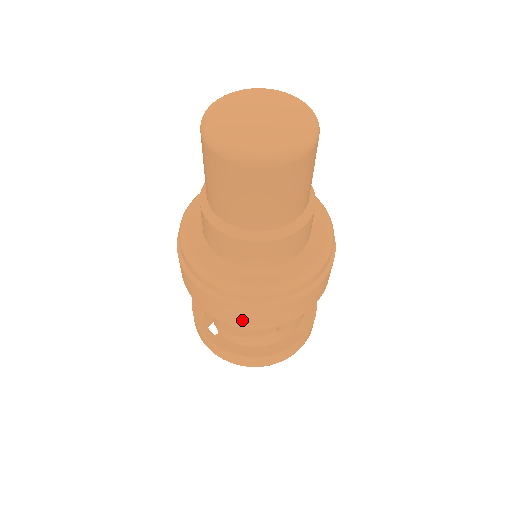
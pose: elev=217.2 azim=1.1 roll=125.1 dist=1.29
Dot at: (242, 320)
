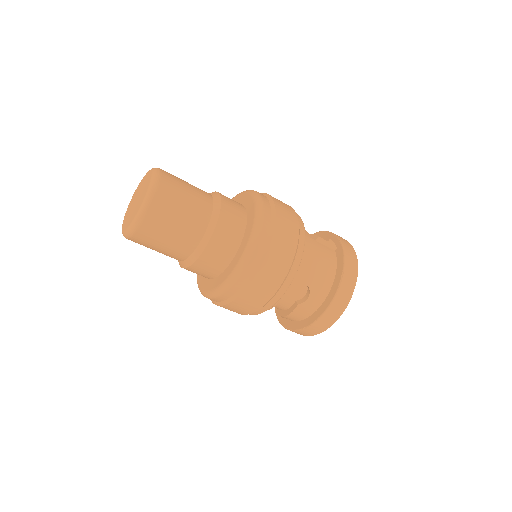
Dot at: (240, 312)
